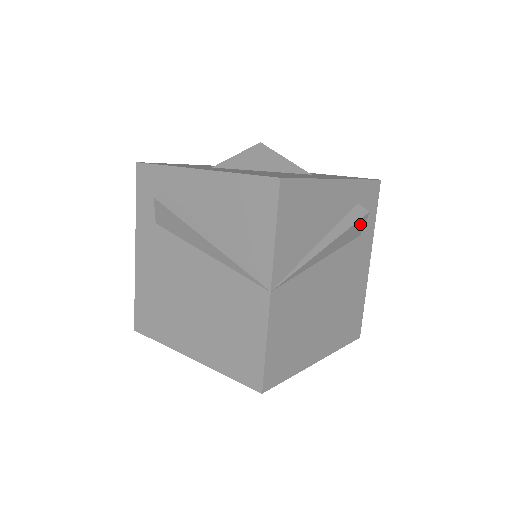
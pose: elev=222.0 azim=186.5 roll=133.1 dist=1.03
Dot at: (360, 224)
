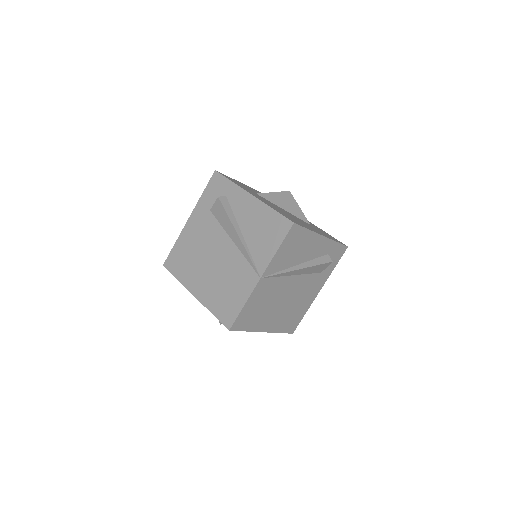
Dot at: (324, 266)
